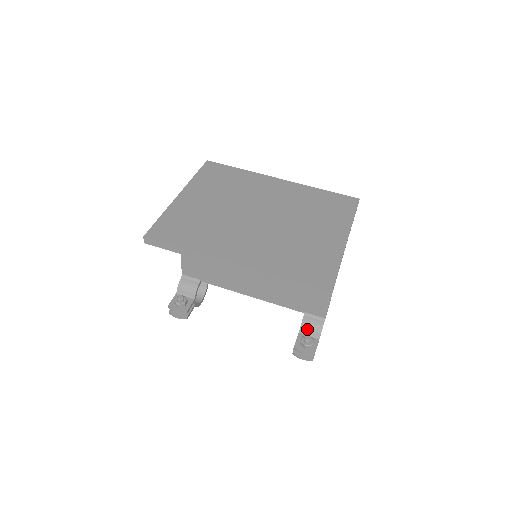
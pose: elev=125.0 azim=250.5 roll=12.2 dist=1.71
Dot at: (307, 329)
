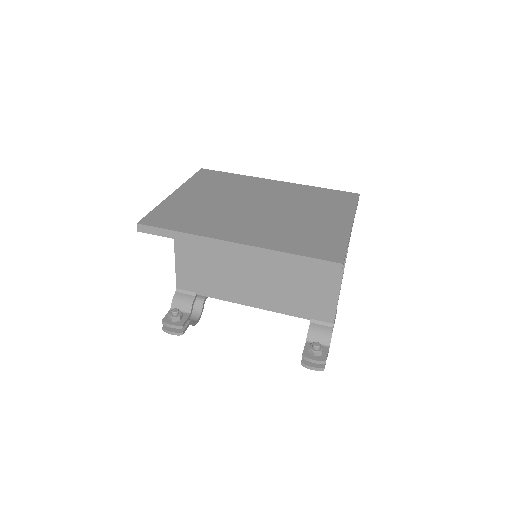
Dot at: (315, 337)
